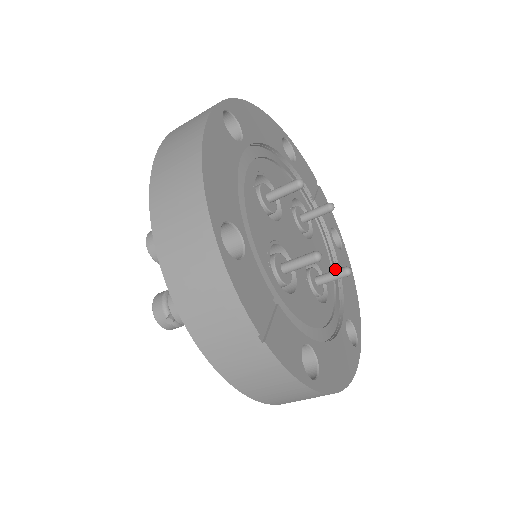
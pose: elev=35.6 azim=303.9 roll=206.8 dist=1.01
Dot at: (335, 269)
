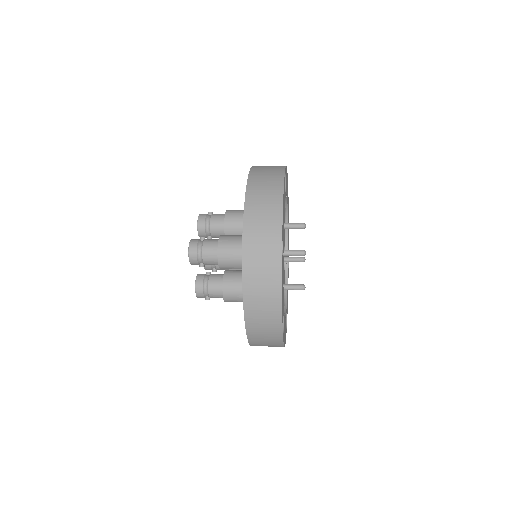
Dot at: occluded
